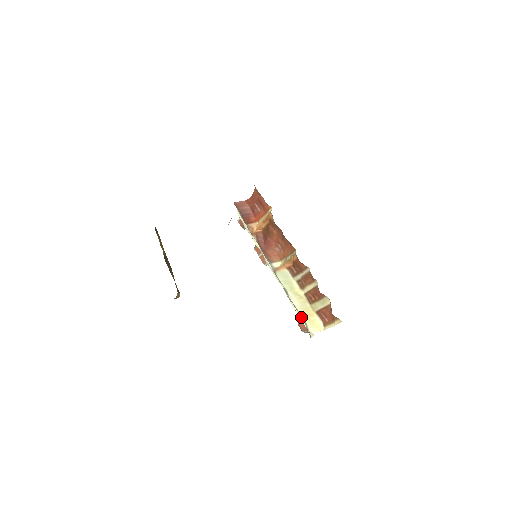
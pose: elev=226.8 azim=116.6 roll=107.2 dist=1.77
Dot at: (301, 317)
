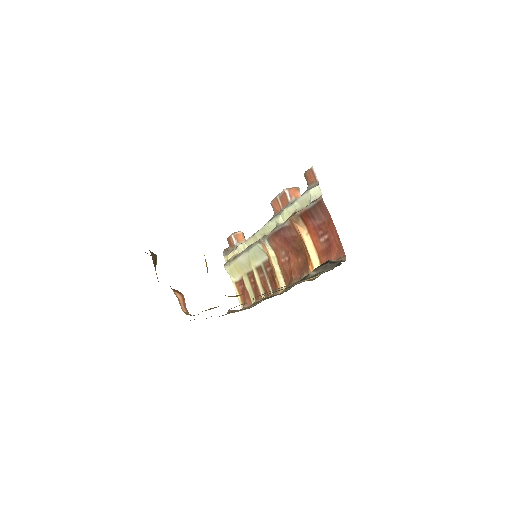
Dot at: (232, 261)
